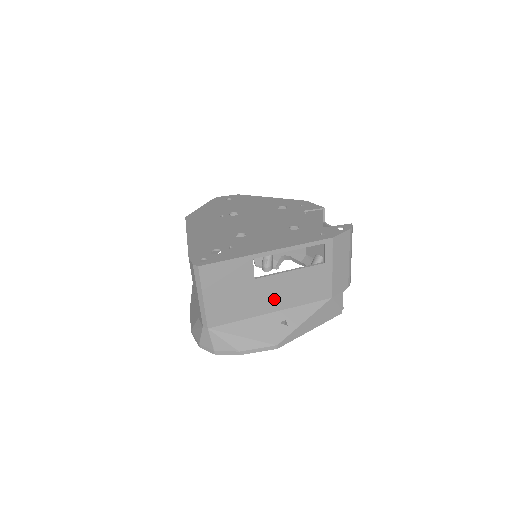
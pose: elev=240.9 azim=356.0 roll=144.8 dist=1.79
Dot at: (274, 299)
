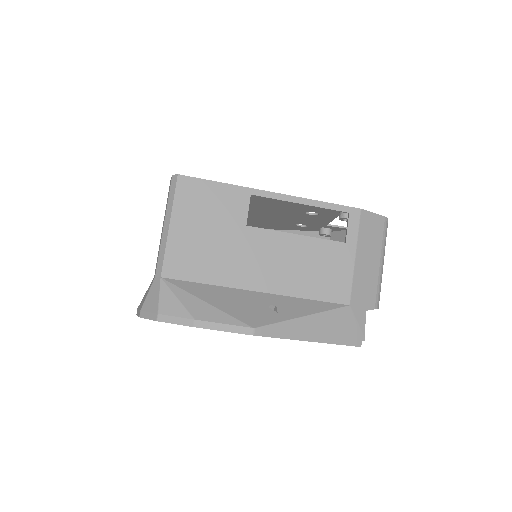
Dot at: (266, 270)
